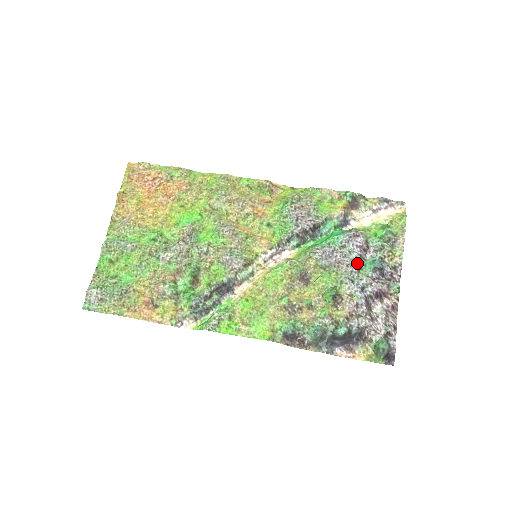
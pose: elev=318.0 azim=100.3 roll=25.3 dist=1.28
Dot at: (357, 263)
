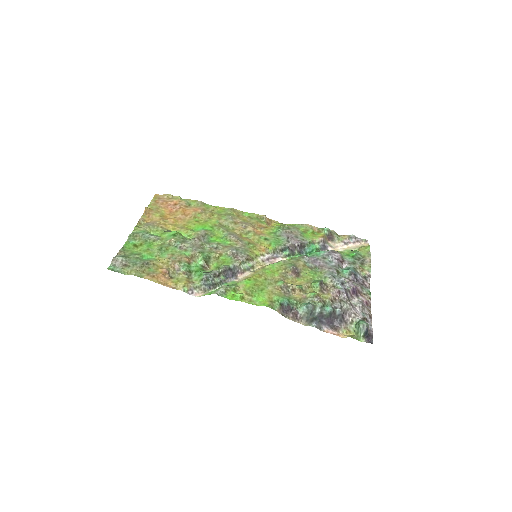
Dot at: (336, 268)
